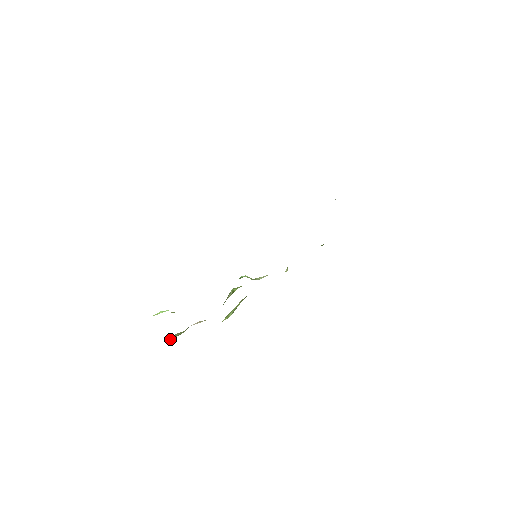
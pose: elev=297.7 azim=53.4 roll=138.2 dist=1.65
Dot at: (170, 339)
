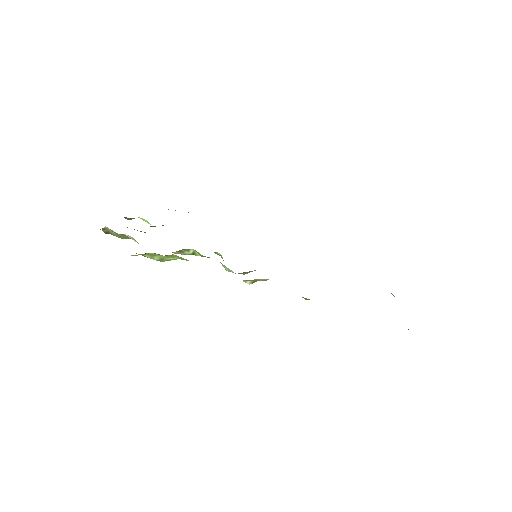
Dot at: (103, 228)
